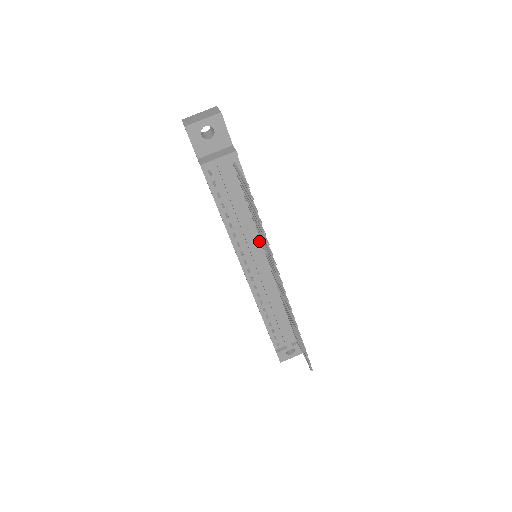
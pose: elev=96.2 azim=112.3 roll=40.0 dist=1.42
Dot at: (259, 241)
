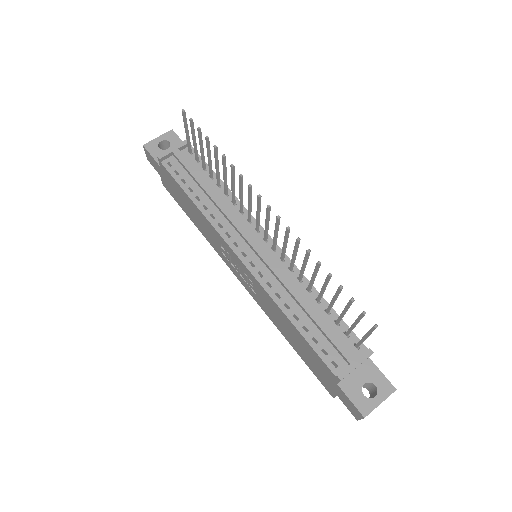
Dot at: (243, 218)
